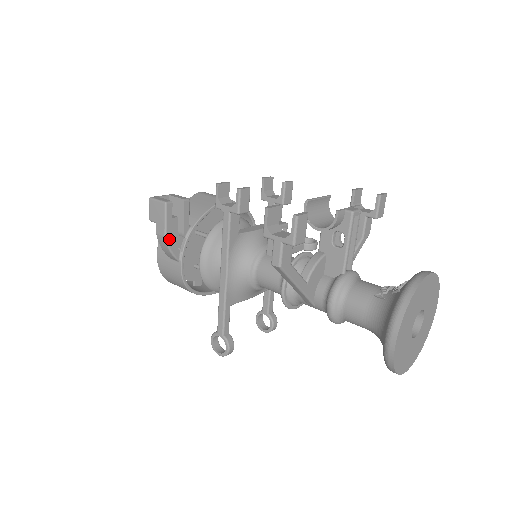
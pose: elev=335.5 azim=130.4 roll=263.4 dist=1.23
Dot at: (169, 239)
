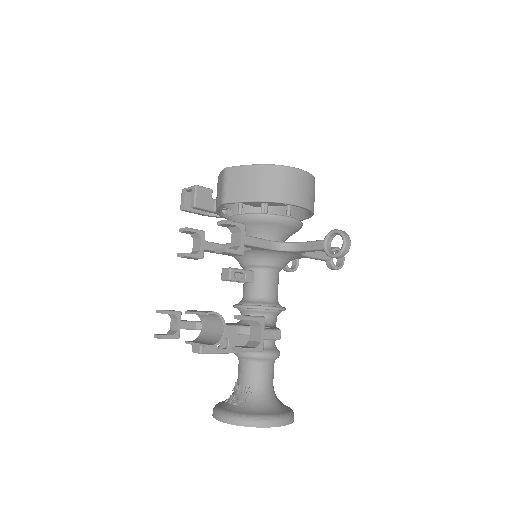
Dot at: (208, 216)
